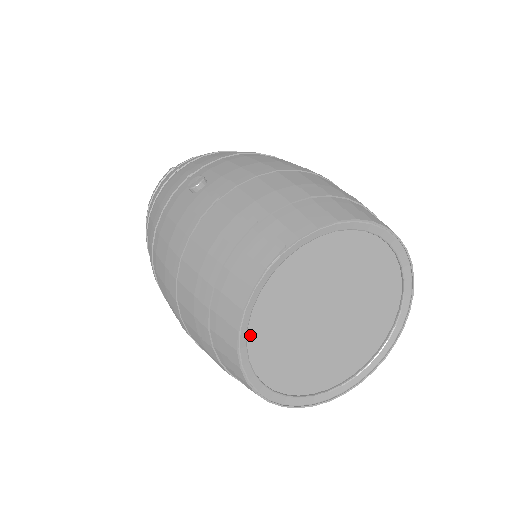
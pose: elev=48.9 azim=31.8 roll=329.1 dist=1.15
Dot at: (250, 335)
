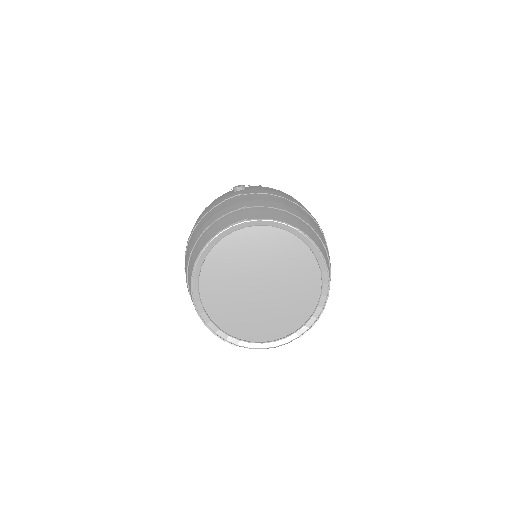
Dot at: (207, 262)
